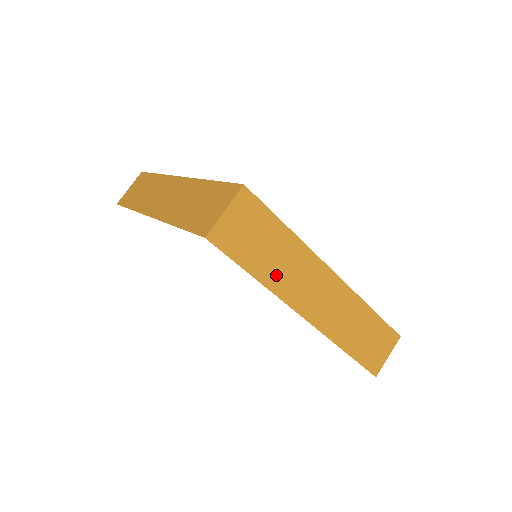
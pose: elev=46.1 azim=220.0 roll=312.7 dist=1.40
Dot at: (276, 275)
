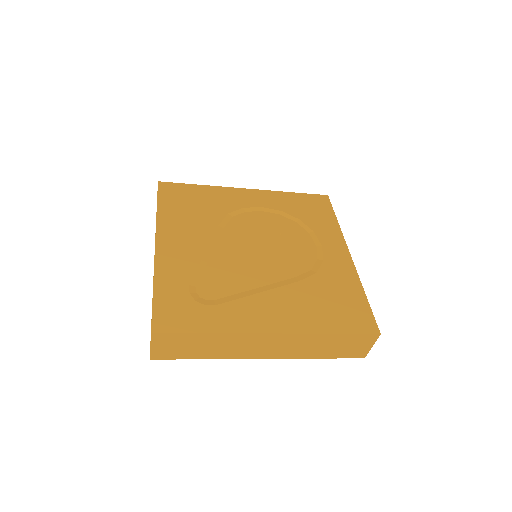
Dot at: (218, 352)
